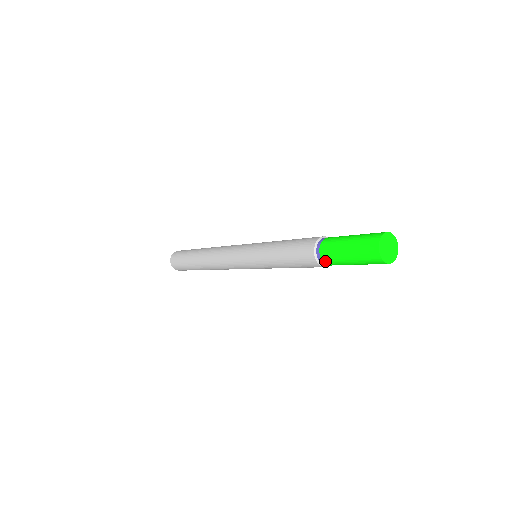
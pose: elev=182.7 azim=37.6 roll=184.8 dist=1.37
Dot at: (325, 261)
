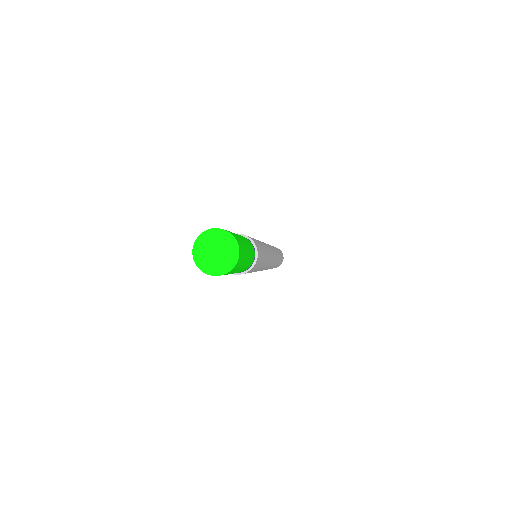
Dot at: occluded
